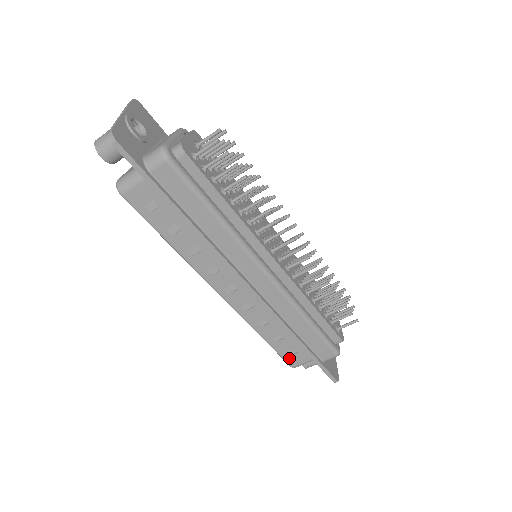
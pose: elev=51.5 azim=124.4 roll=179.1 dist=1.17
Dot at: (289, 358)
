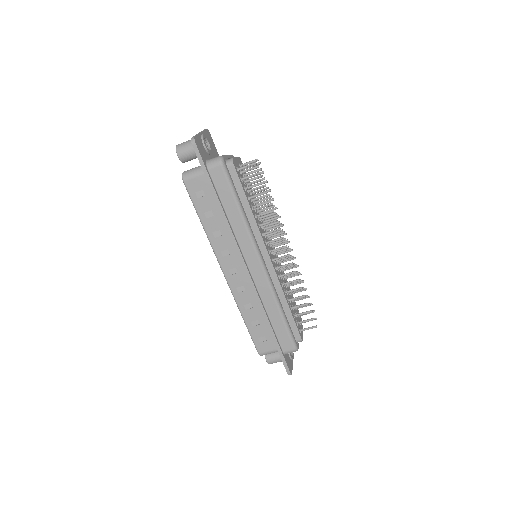
Dot at: (259, 344)
